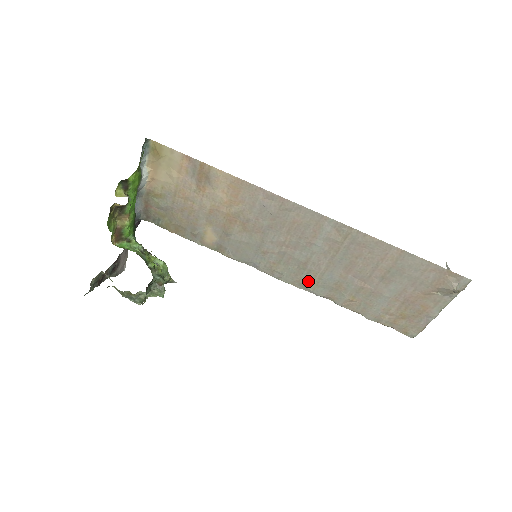
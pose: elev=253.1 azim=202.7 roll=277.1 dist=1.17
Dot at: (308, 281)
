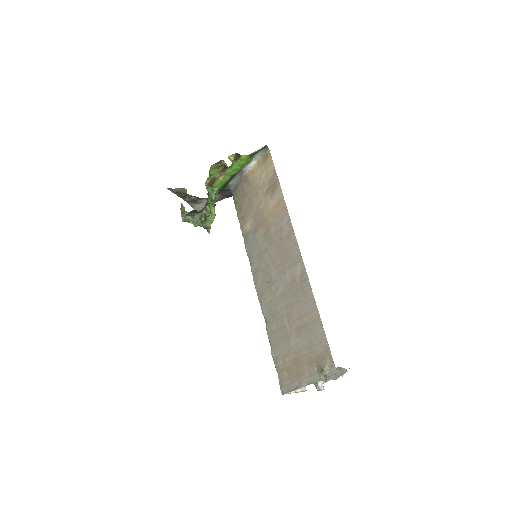
Dot at: (265, 297)
